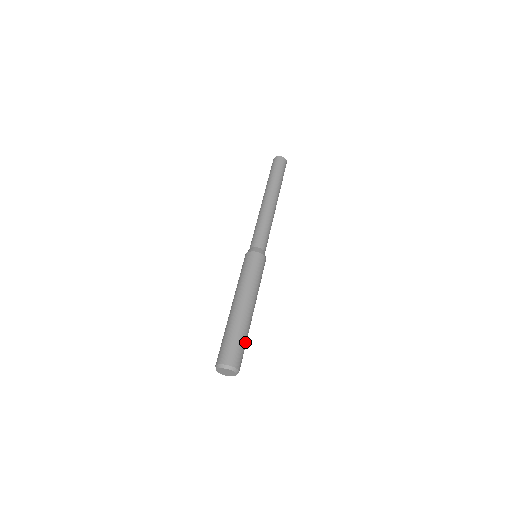
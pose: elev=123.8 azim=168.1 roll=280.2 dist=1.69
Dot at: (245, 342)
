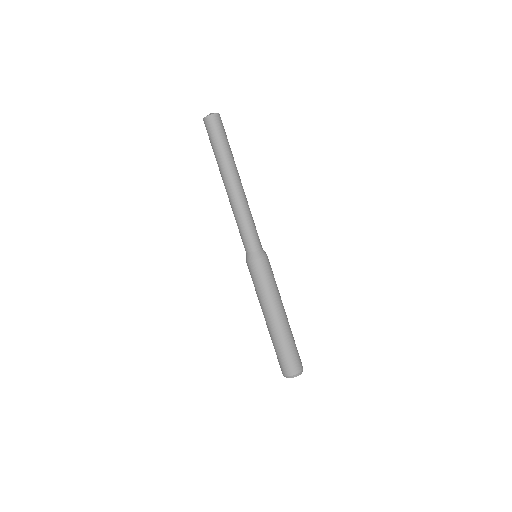
Dot at: (292, 347)
